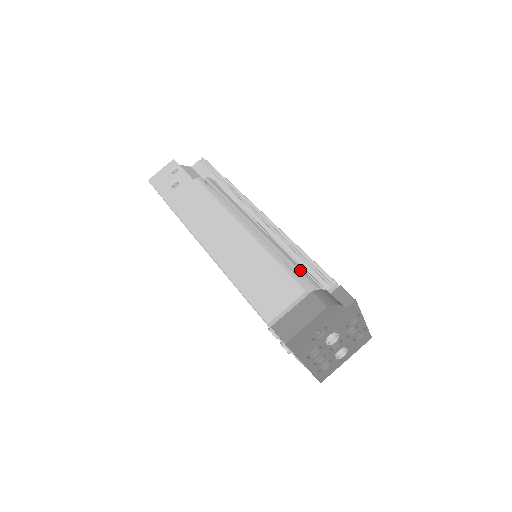
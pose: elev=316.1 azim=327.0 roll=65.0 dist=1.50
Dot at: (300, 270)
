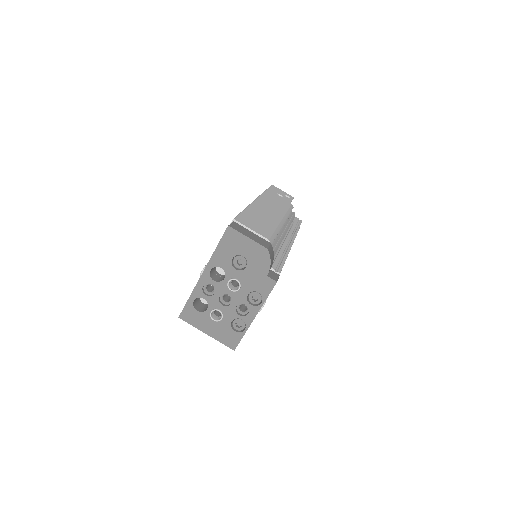
Dot at: (277, 245)
